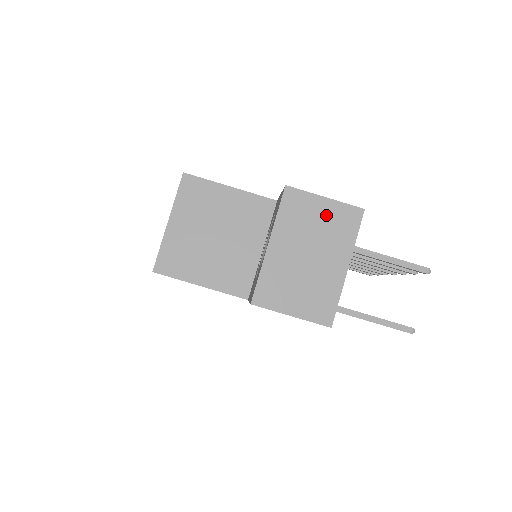
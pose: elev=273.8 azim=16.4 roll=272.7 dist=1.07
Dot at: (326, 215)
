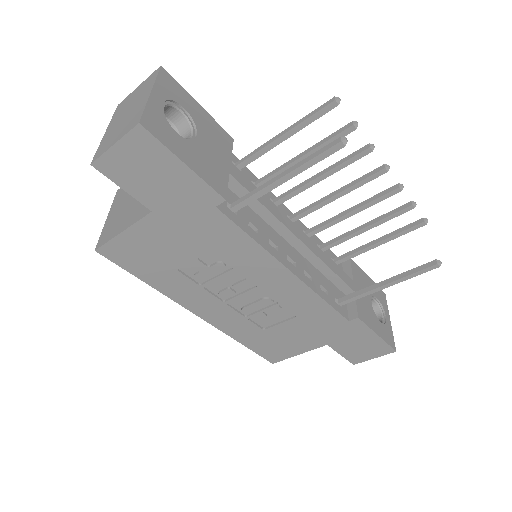
Dot at: (139, 90)
